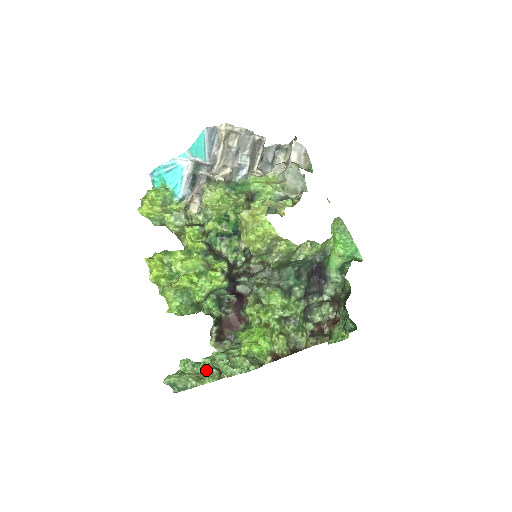
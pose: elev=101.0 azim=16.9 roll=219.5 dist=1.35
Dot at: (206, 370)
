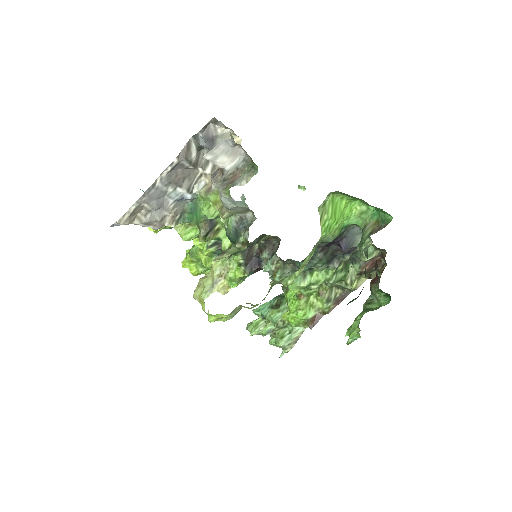
Dot at: occluded
